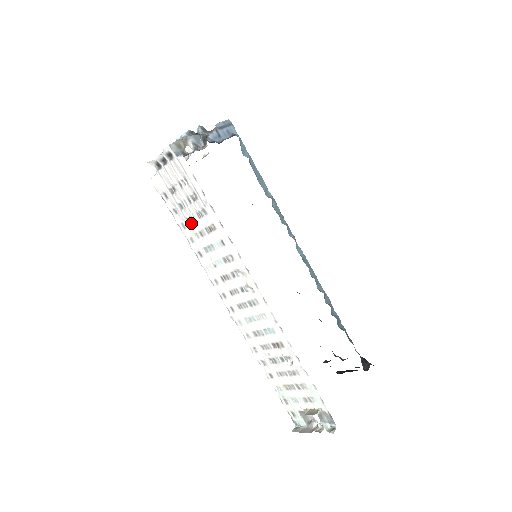
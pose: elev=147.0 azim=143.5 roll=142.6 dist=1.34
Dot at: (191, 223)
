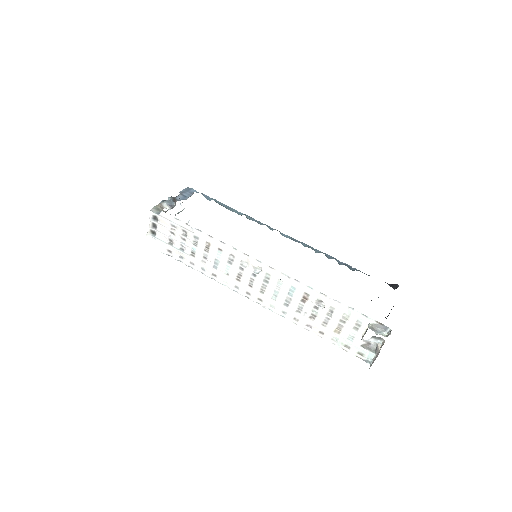
Dot at: (195, 256)
